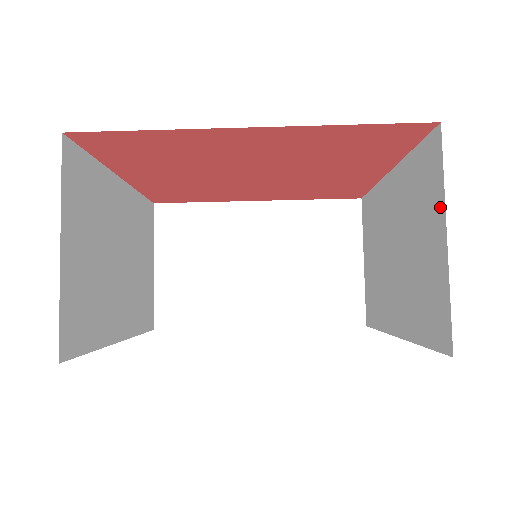
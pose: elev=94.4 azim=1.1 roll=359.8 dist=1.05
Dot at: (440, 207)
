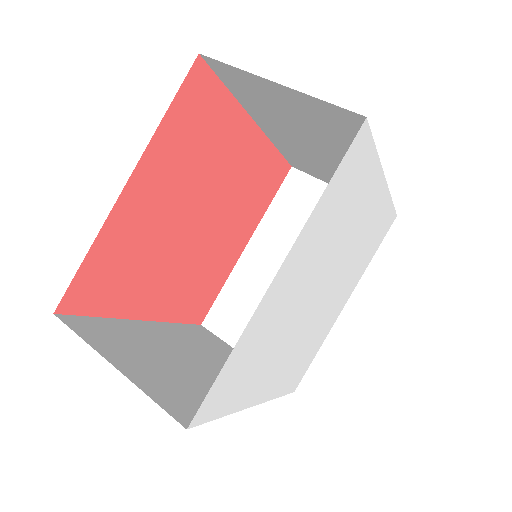
Dot at: (324, 188)
